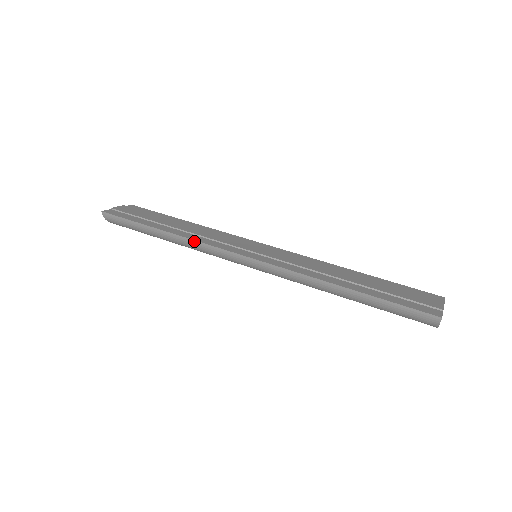
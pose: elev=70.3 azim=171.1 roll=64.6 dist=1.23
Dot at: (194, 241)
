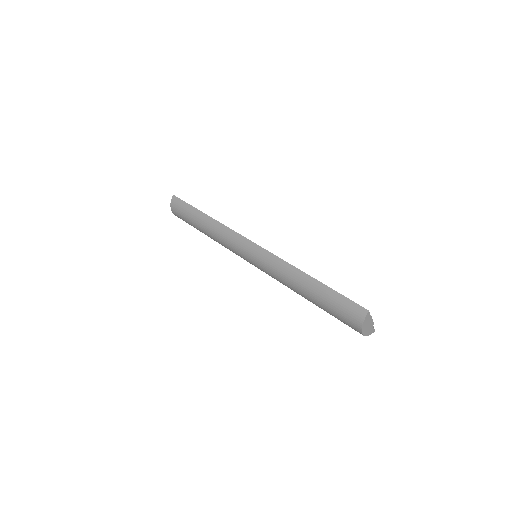
Dot at: (223, 225)
